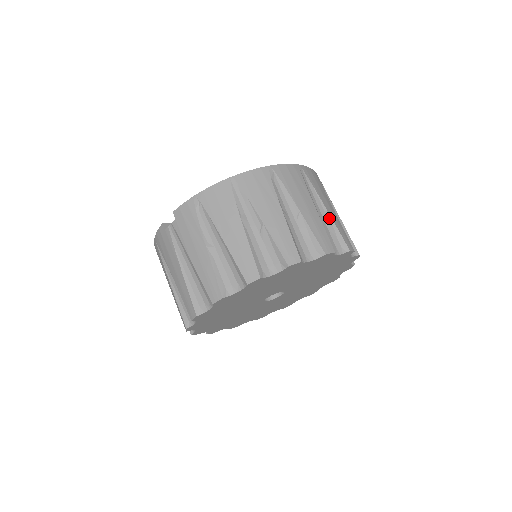
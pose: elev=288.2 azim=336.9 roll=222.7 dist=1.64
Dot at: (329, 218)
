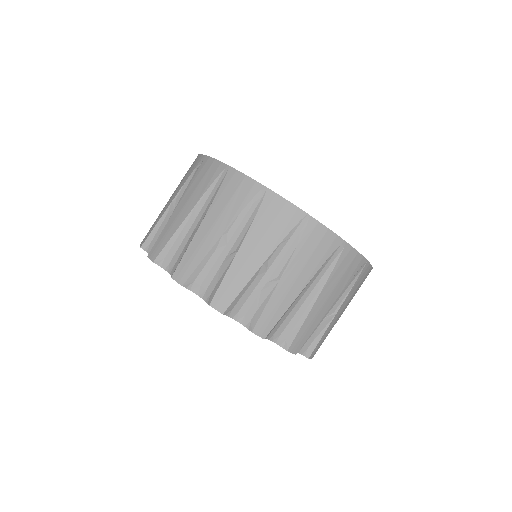
Dot at: (272, 287)
